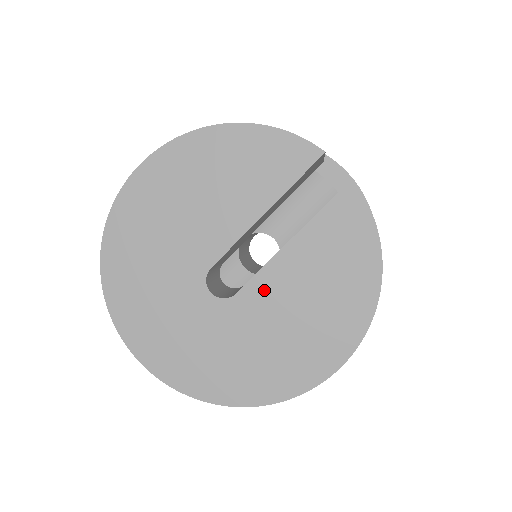
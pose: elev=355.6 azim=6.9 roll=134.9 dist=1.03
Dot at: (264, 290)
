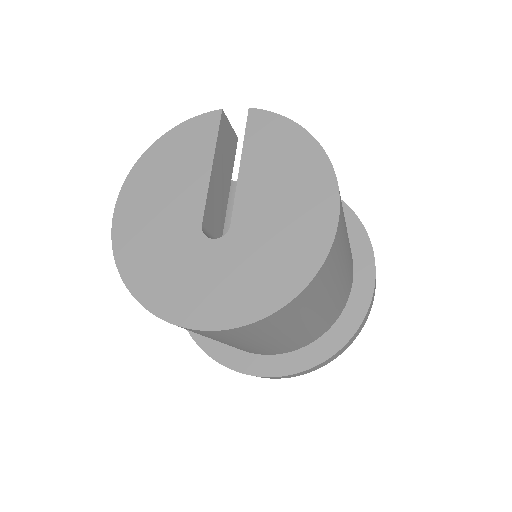
Dot at: (247, 207)
